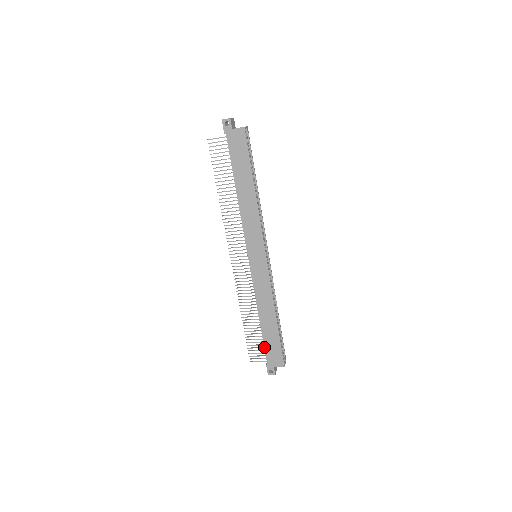
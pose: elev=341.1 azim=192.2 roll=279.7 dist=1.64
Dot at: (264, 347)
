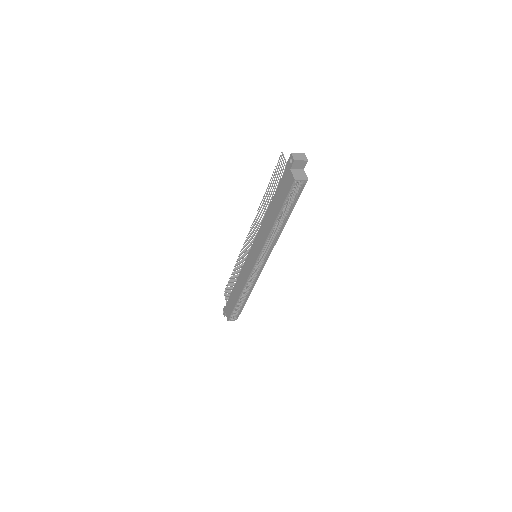
Dot at: (229, 298)
